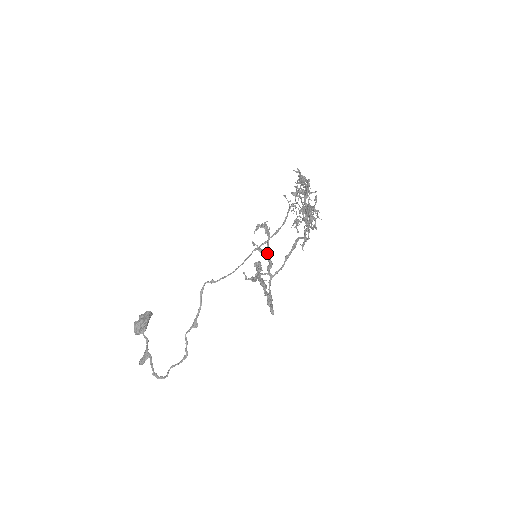
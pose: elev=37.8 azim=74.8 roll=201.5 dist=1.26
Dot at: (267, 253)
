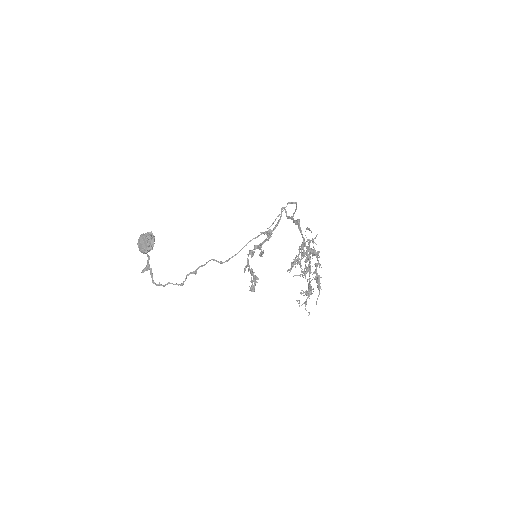
Dot at: (263, 253)
